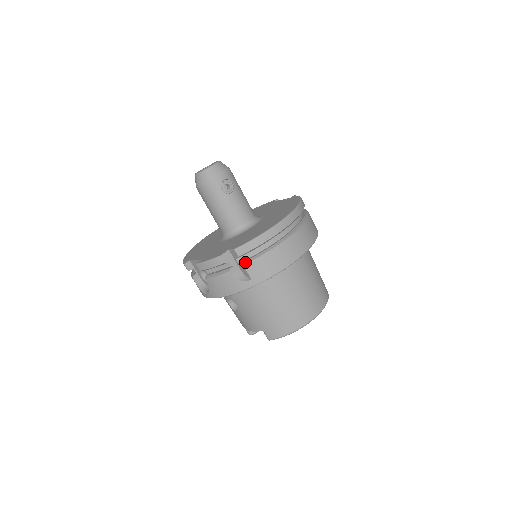
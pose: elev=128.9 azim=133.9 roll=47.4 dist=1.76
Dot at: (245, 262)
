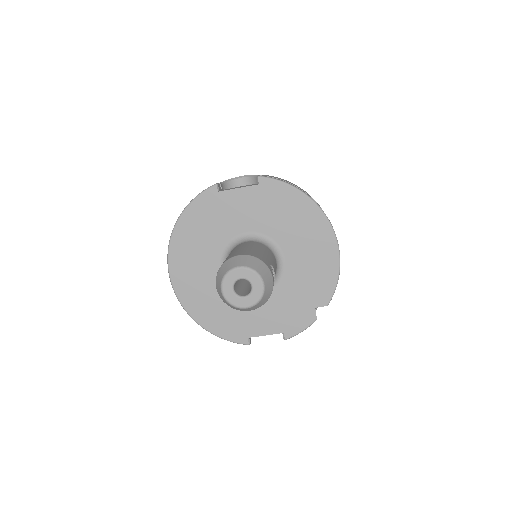
Dot at: occluded
